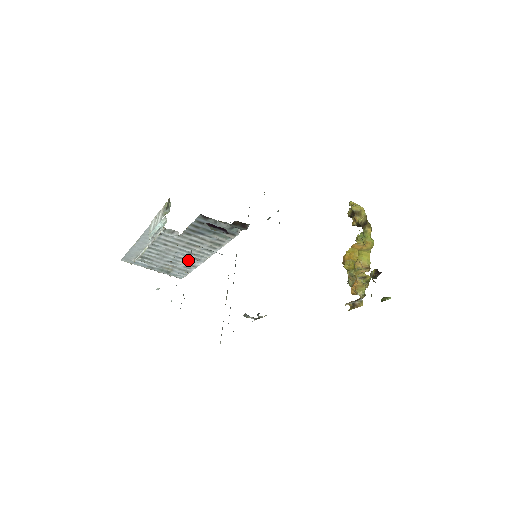
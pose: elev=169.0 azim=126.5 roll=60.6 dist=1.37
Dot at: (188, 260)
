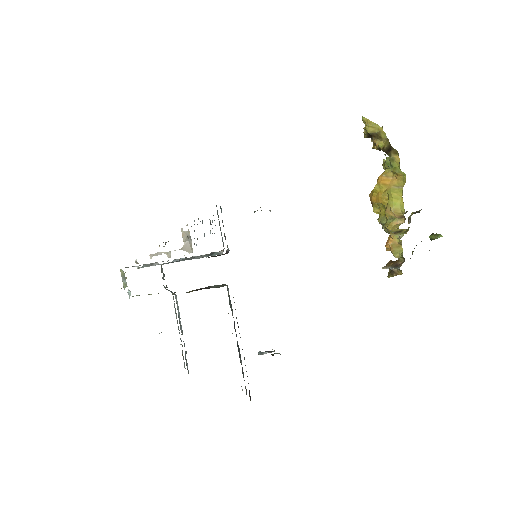
Dot at: occluded
